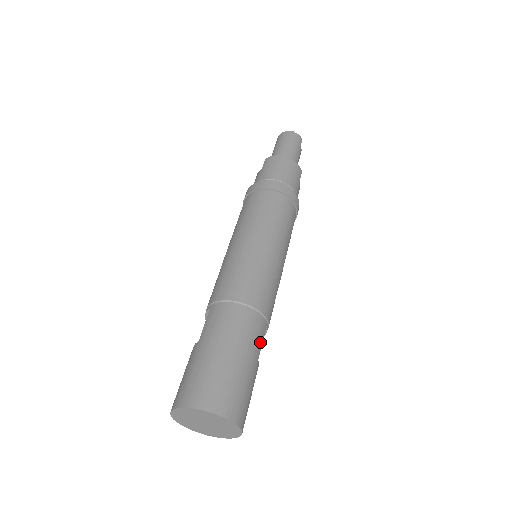
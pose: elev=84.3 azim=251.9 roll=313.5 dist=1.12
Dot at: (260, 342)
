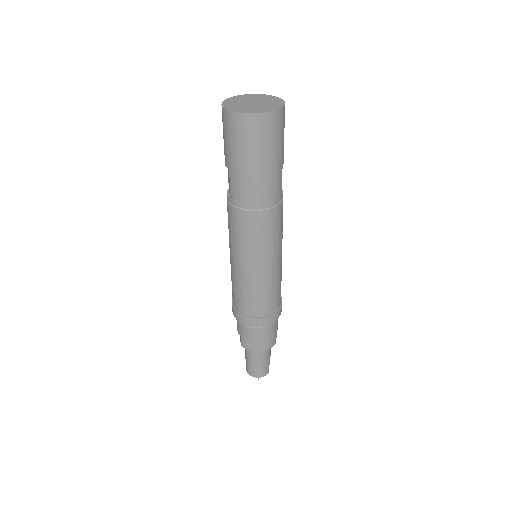
Dot at: occluded
